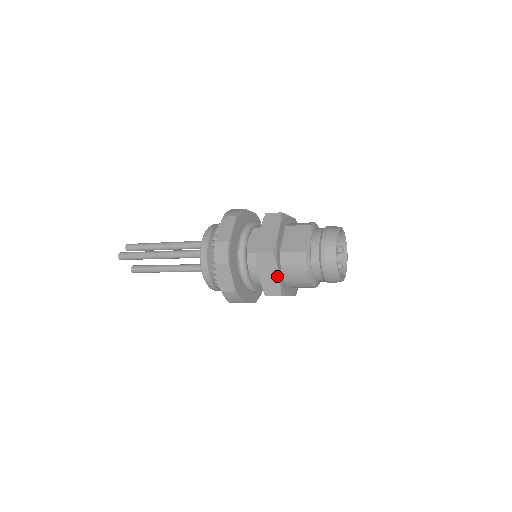
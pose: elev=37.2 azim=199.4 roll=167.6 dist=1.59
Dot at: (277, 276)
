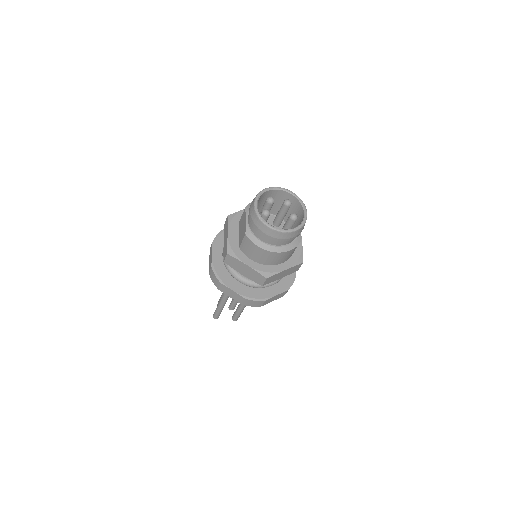
Dot at: (249, 267)
